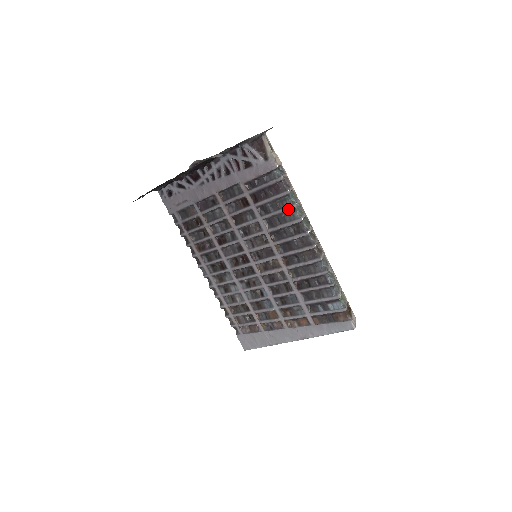
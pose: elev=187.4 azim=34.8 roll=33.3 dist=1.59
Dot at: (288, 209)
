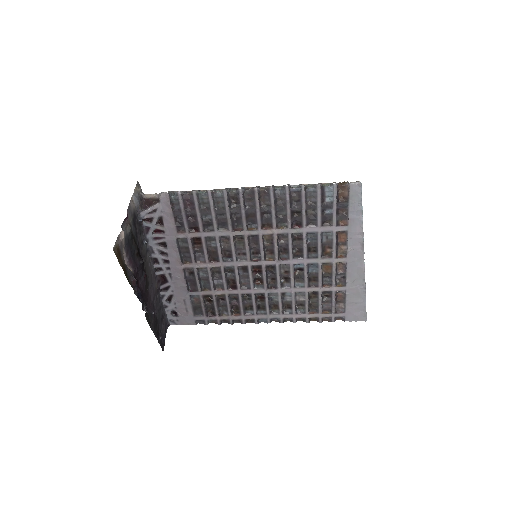
Dot at: (211, 200)
